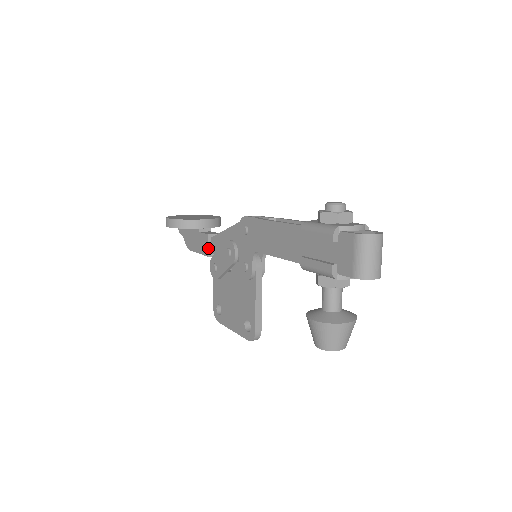
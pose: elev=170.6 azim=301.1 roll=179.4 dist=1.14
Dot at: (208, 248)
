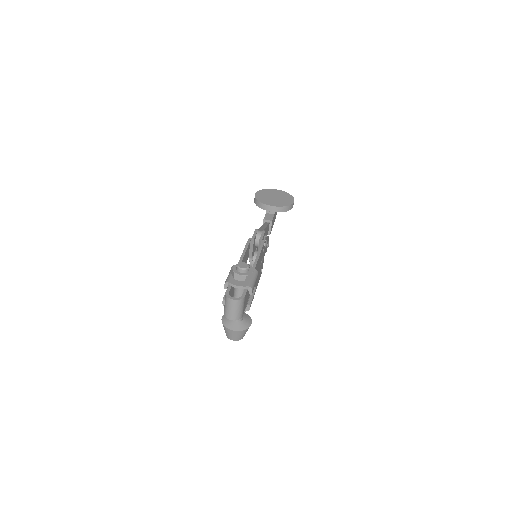
Dot at: occluded
